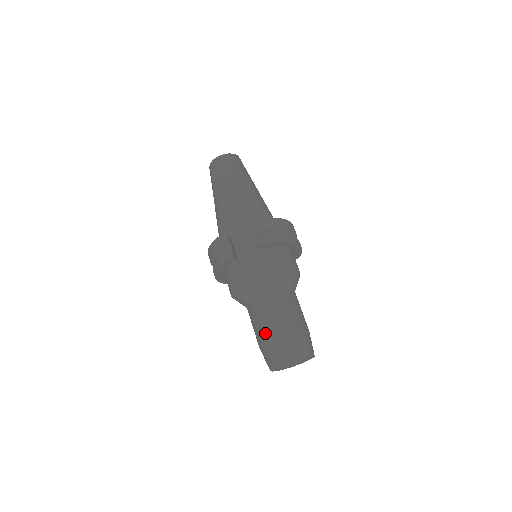
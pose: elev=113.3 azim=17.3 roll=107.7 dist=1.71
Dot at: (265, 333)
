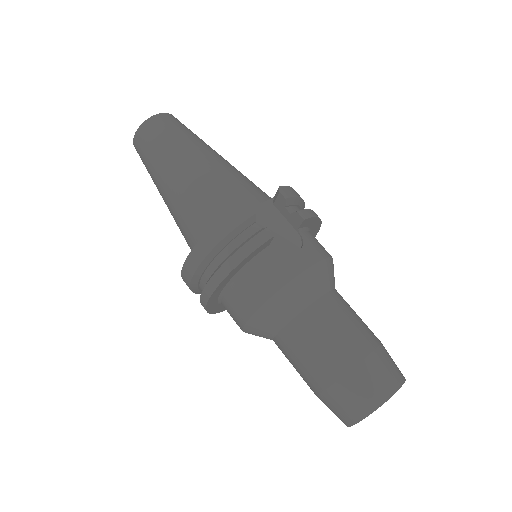
Dot at: (346, 357)
